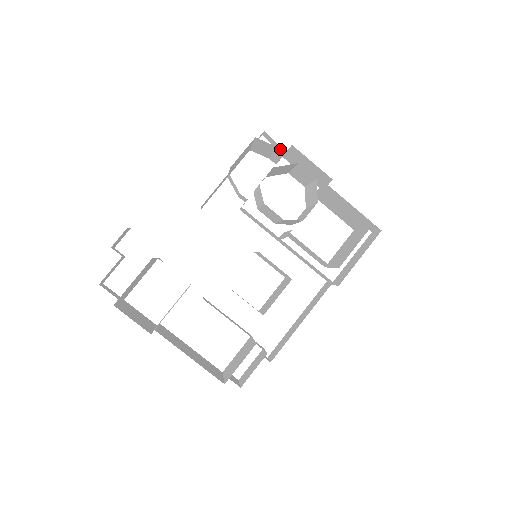
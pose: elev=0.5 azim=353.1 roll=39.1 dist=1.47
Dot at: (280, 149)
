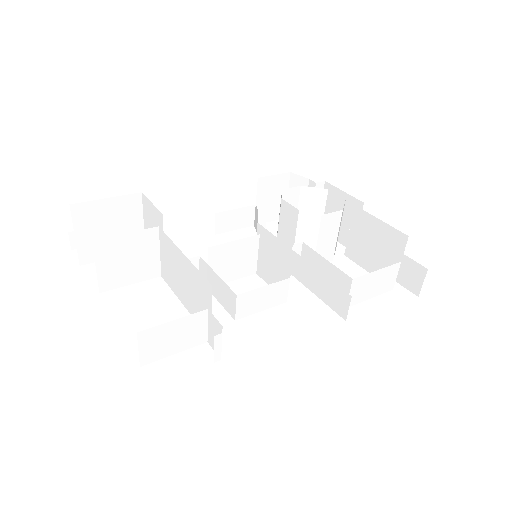
Dot at: occluded
